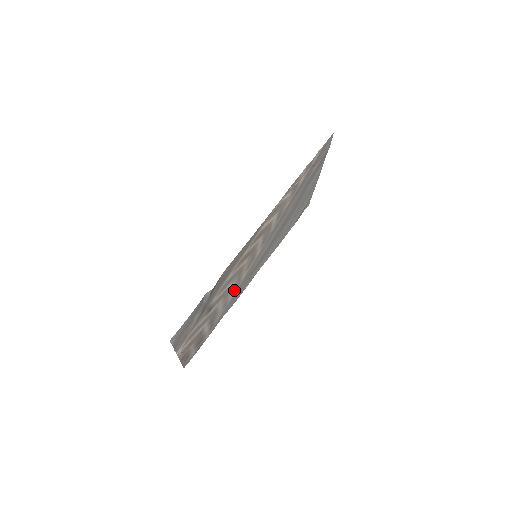
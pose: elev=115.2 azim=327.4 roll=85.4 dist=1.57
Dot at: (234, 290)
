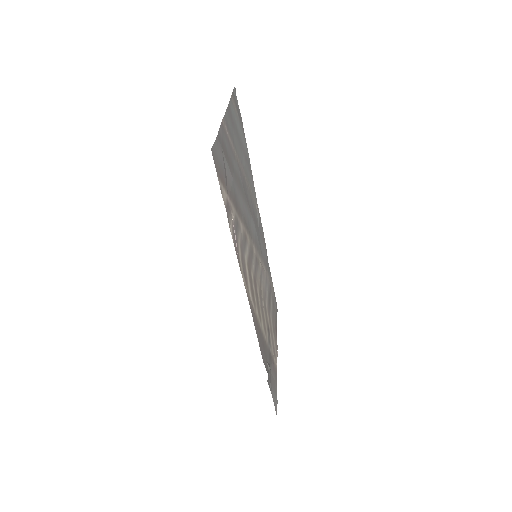
Dot at: (263, 273)
